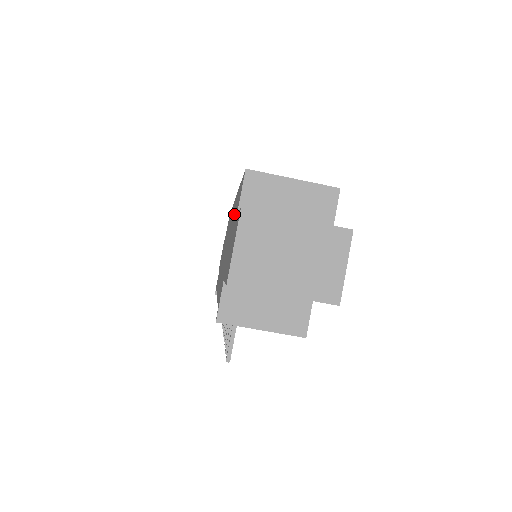
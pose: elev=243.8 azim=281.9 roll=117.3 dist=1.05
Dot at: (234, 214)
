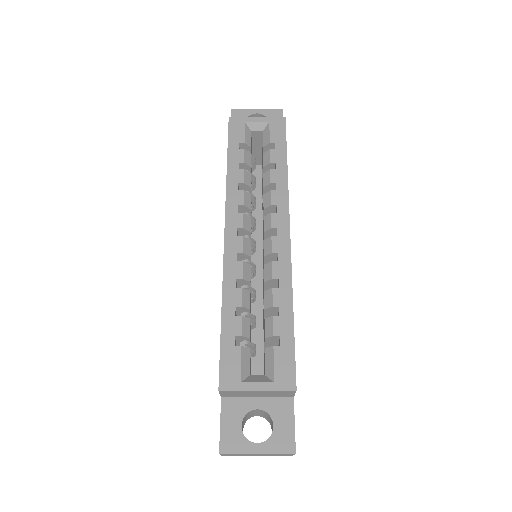
Dot at: occluded
